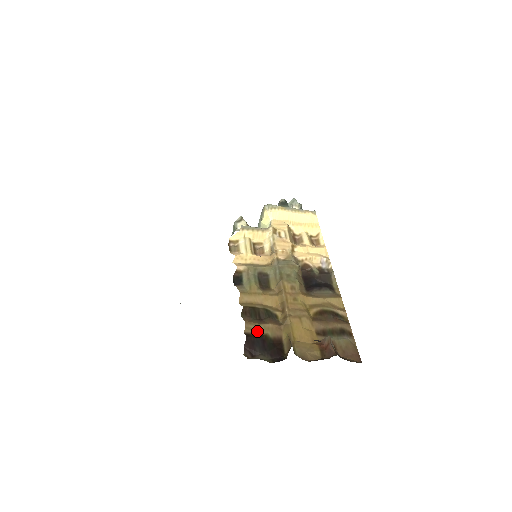
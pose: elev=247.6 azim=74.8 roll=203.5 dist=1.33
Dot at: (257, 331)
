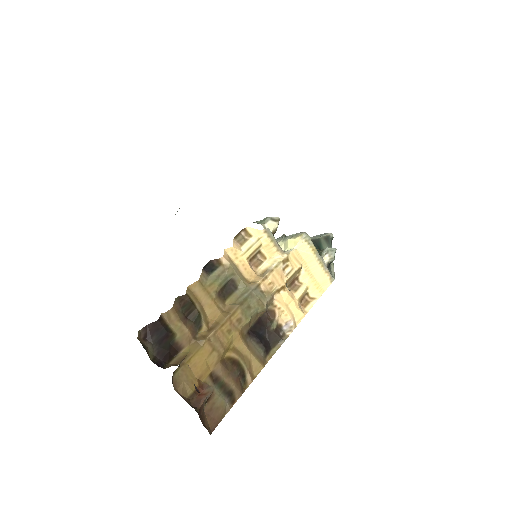
Dot at: (172, 324)
